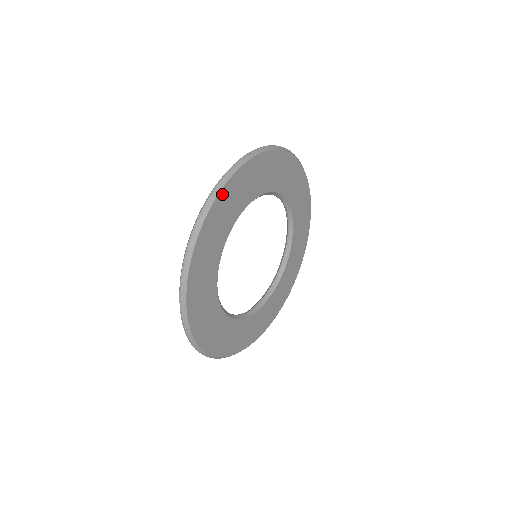
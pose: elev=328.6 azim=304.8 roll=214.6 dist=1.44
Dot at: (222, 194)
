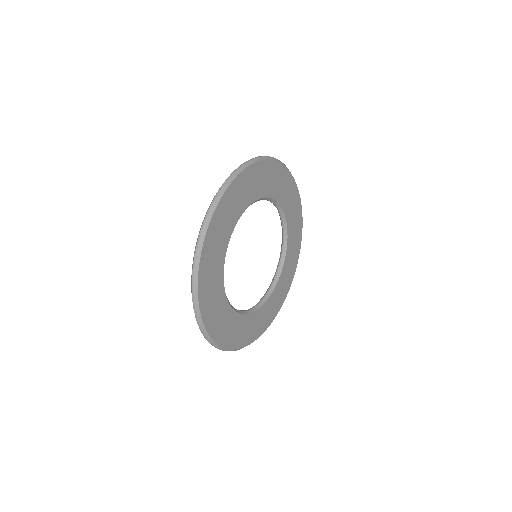
Dot at: (247, 171)
